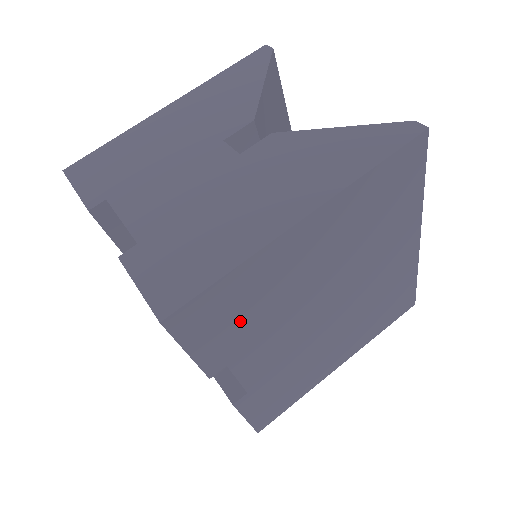
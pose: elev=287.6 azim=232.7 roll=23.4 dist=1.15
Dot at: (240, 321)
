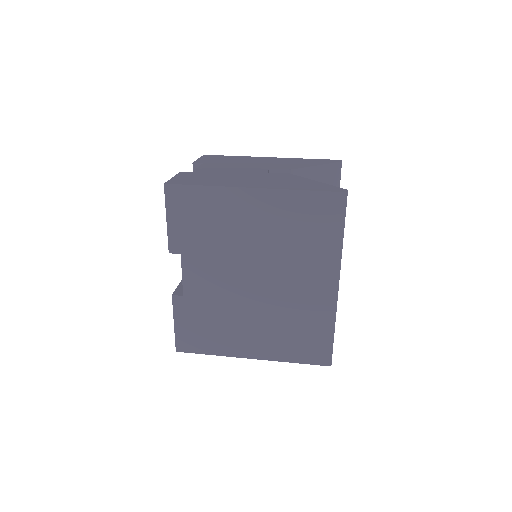
Dot at: (199, 227)
